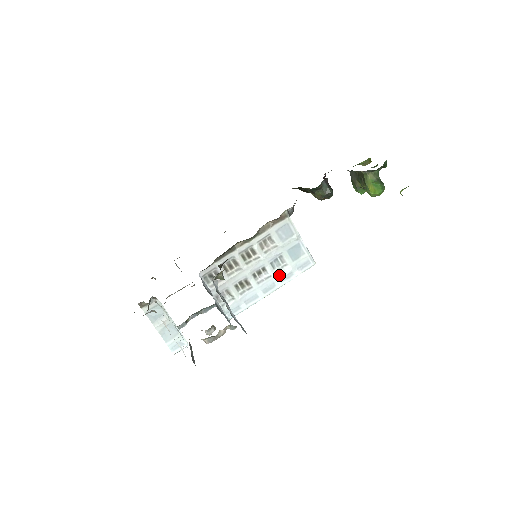
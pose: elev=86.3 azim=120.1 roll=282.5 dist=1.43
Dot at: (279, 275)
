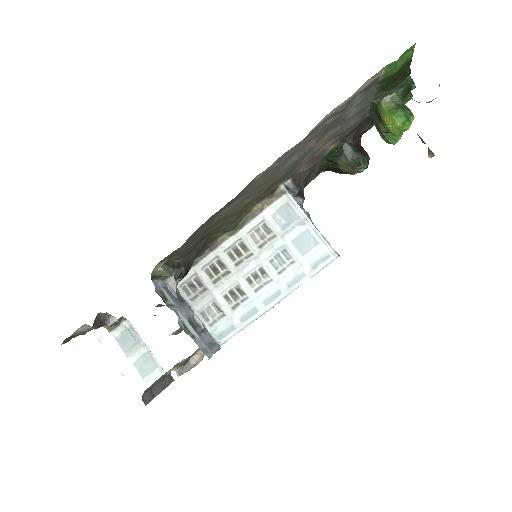
Dot at: (284, 277)
